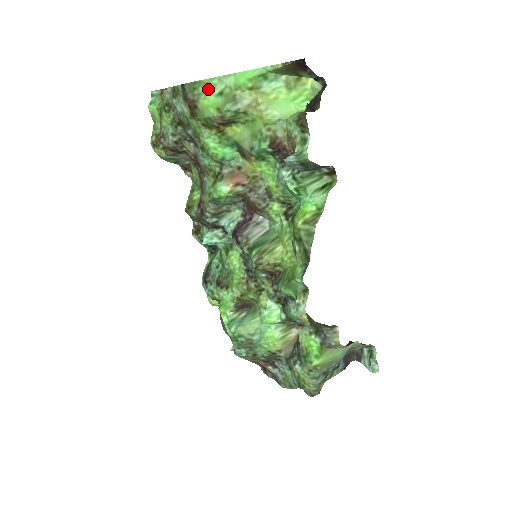
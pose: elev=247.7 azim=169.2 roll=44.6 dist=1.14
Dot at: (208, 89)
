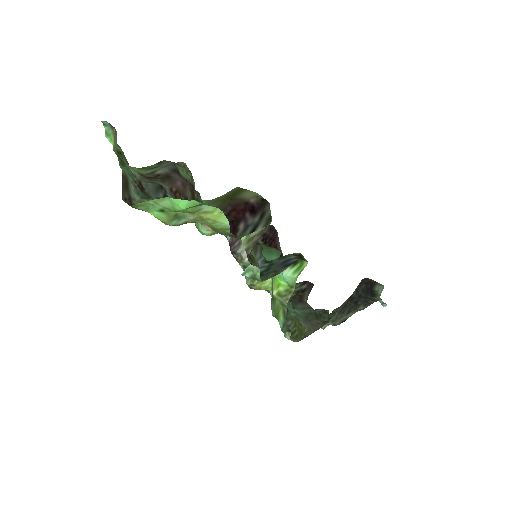
Dot at: (147, 206)
